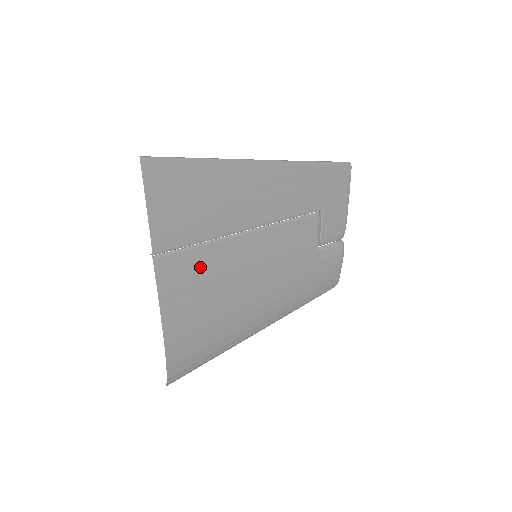
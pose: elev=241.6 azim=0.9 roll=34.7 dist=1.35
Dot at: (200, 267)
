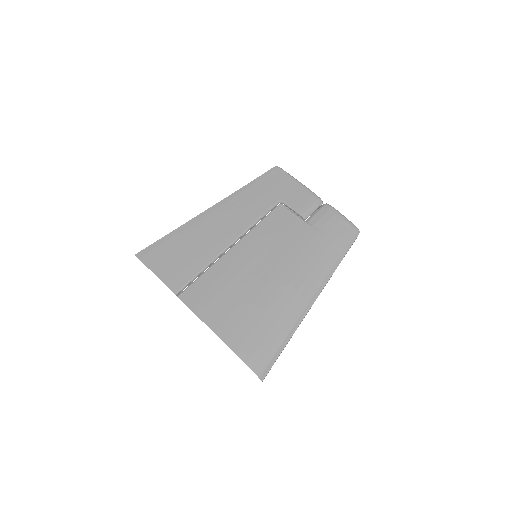
Dot at: (214, 284)
